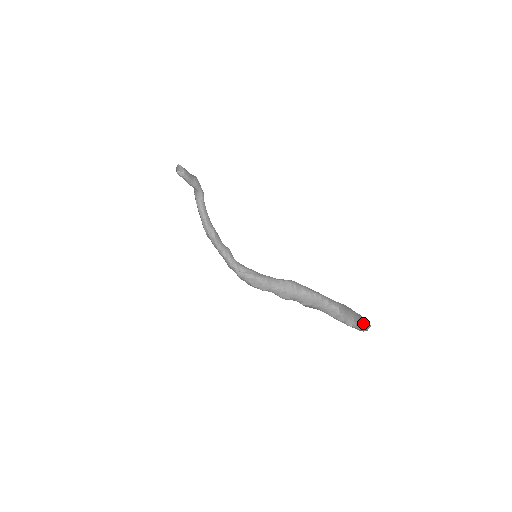
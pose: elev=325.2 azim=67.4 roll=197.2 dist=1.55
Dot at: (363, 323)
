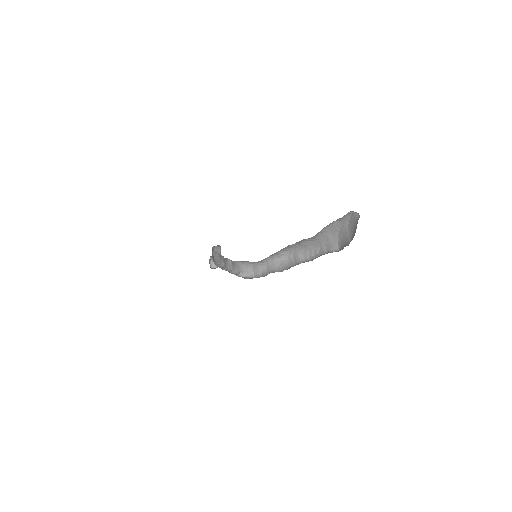
Dot at: (355, 226)
